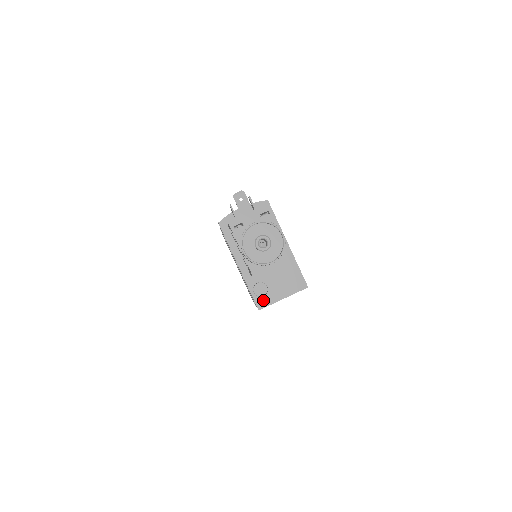
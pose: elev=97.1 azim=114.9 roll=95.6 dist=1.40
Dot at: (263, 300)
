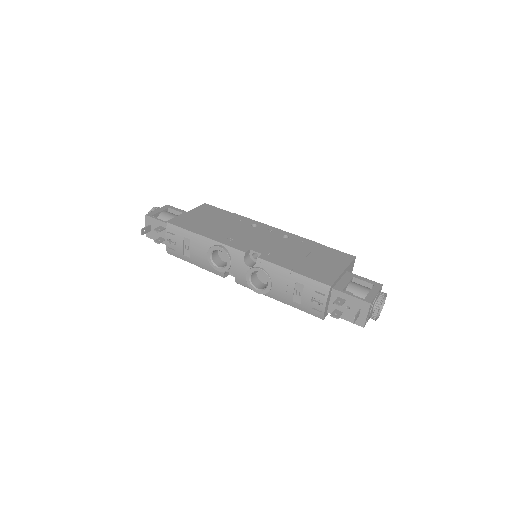
Dot at: occluded
